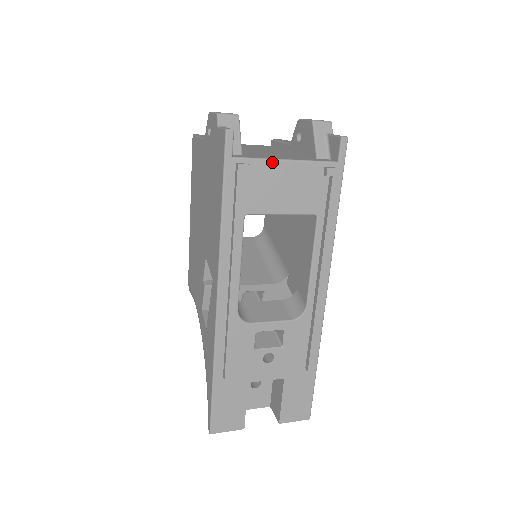
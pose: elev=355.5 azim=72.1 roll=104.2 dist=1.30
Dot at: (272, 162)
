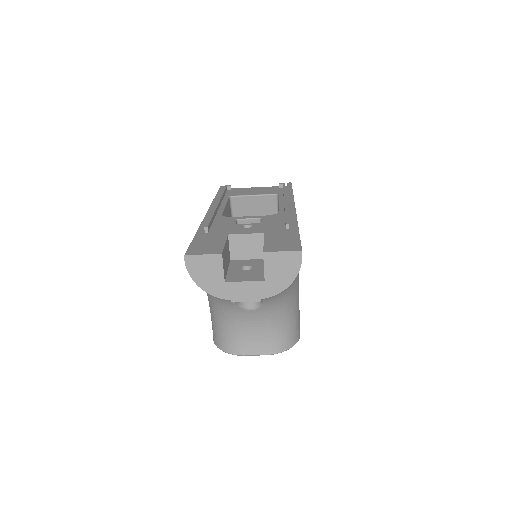
Dot at: (246, 188)
